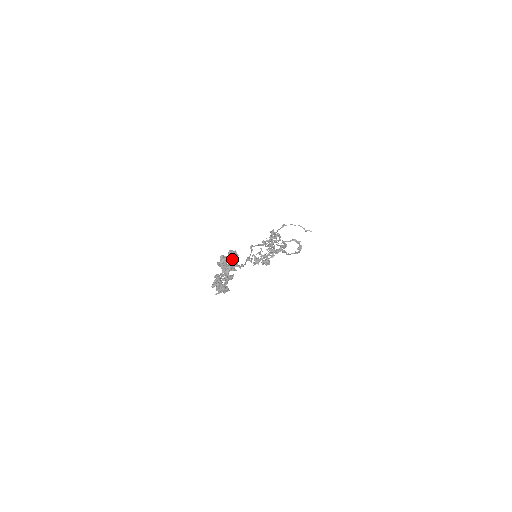
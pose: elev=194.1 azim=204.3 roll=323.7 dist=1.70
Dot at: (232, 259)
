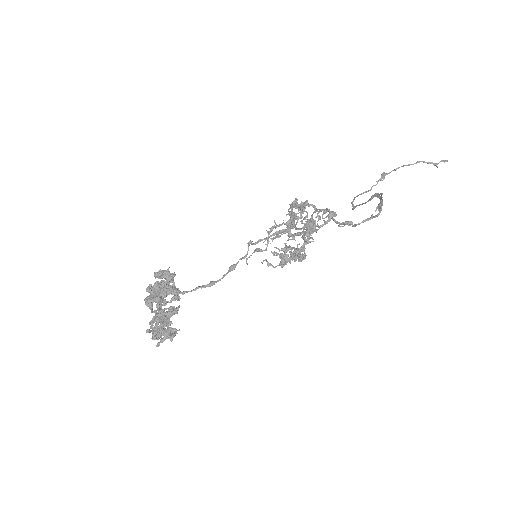
Dot at: (165, 284)
